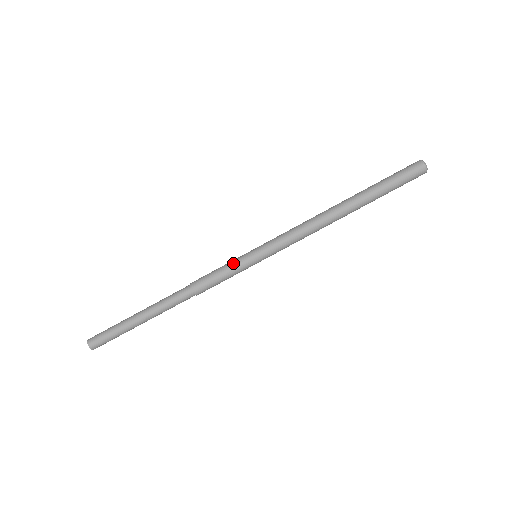
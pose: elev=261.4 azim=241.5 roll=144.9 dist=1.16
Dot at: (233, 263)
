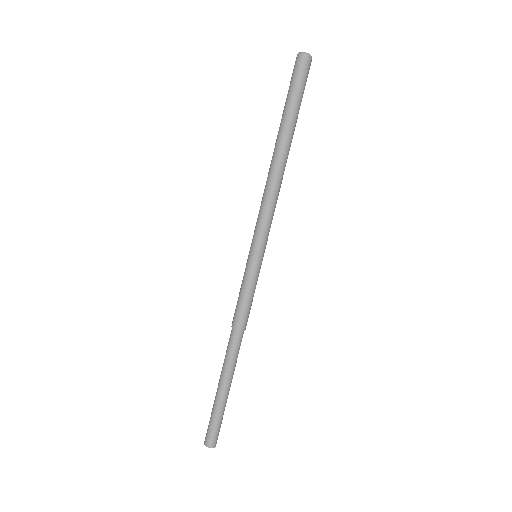
Dot at: (249, 280)
